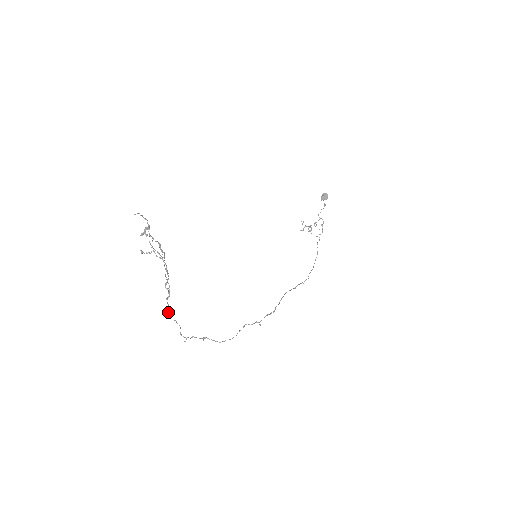
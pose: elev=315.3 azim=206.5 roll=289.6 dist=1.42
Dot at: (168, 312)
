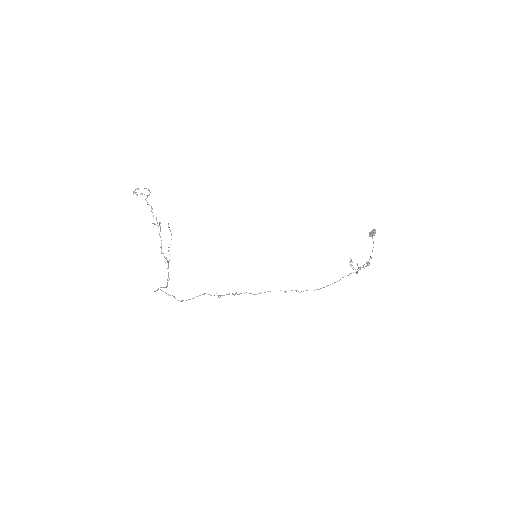
Dot at: (167, 280)
